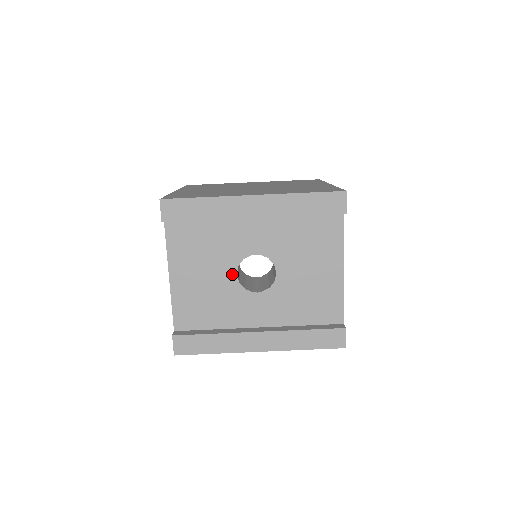
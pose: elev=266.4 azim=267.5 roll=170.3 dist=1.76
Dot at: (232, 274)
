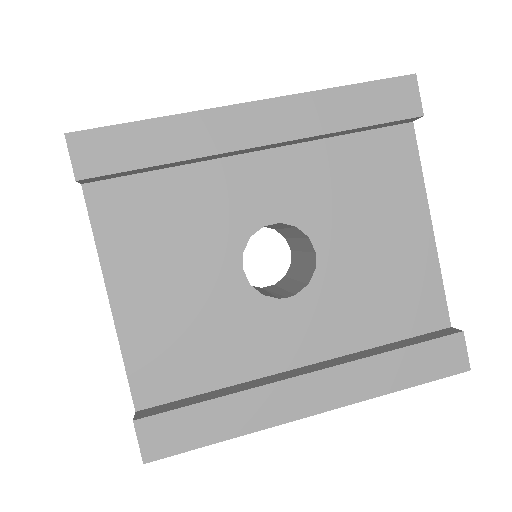
Dot at: (234, 270)
